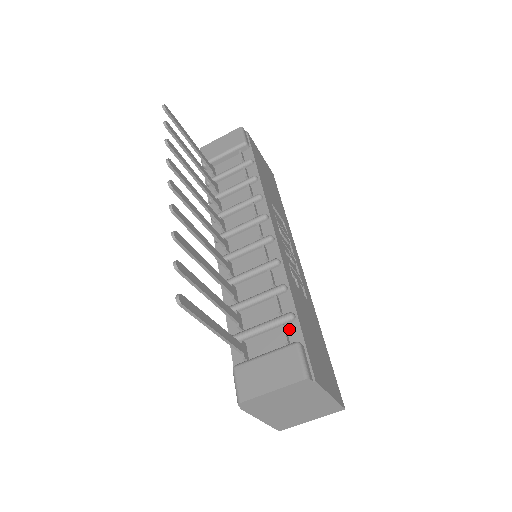
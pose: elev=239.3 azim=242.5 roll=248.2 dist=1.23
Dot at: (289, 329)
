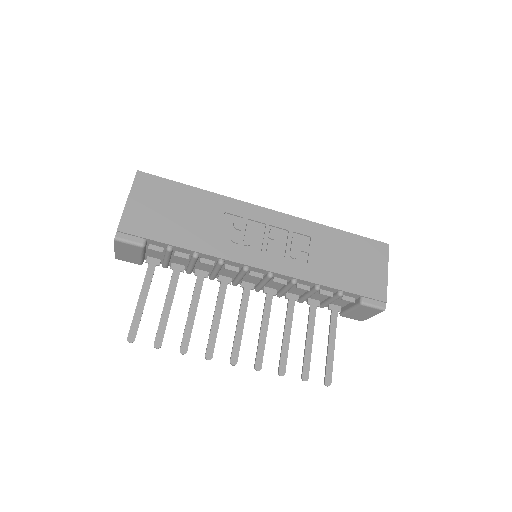
Dot at: (346, 295)
